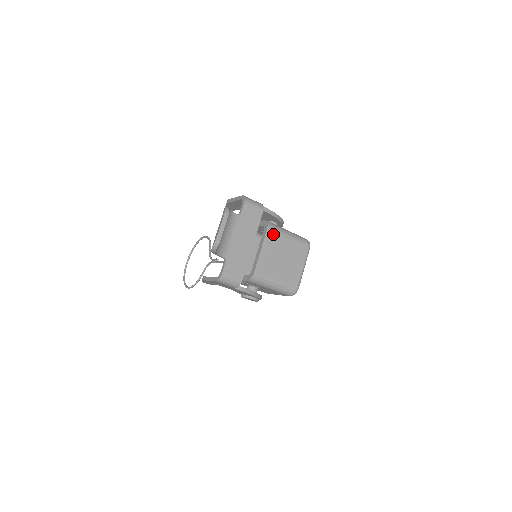
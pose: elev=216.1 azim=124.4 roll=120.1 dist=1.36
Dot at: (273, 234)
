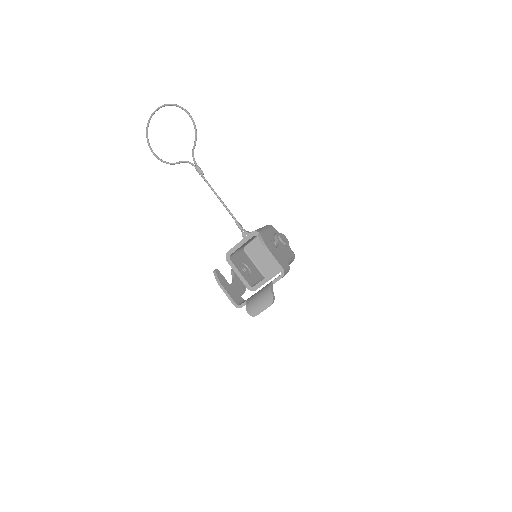
Dot at: occluded
